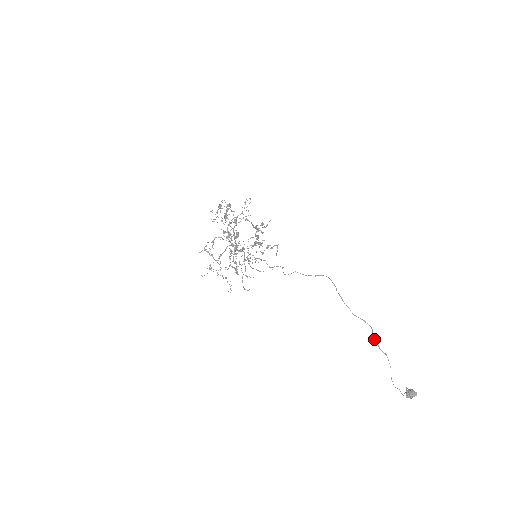
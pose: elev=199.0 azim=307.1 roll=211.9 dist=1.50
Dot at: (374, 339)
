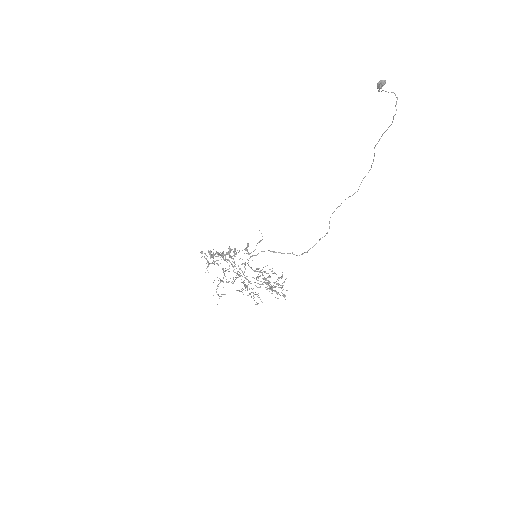
Dot at: (373, 159)
